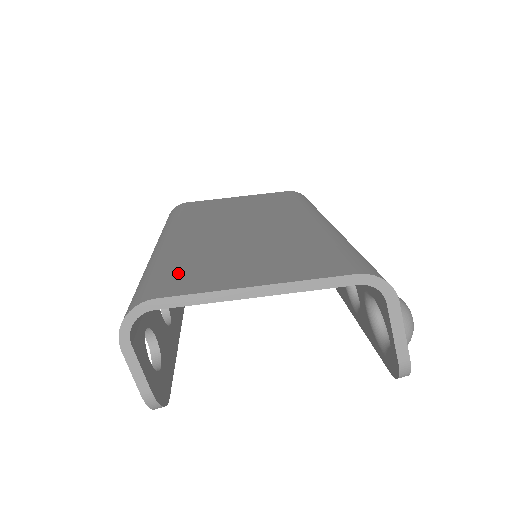
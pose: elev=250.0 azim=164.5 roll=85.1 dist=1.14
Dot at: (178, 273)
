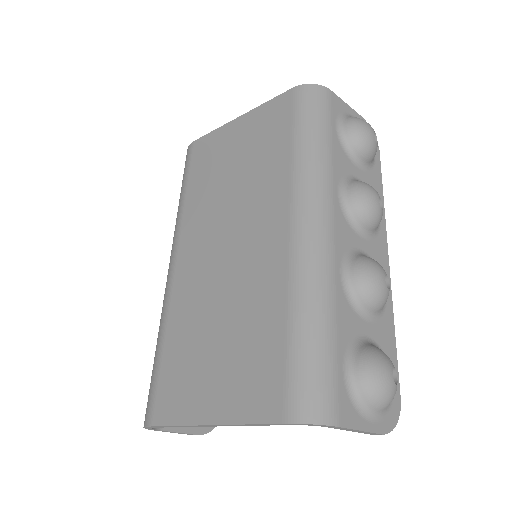
Dot at: (167, 374)
